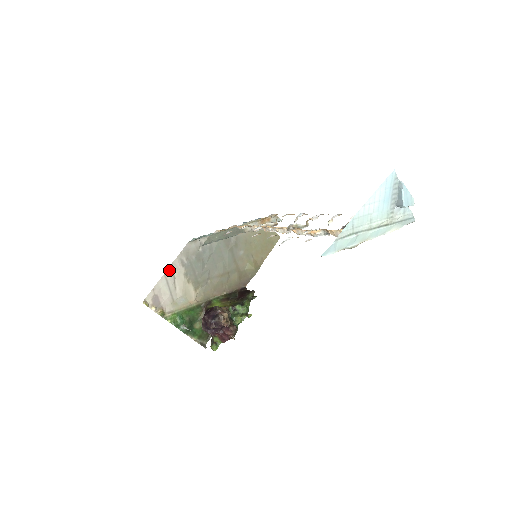
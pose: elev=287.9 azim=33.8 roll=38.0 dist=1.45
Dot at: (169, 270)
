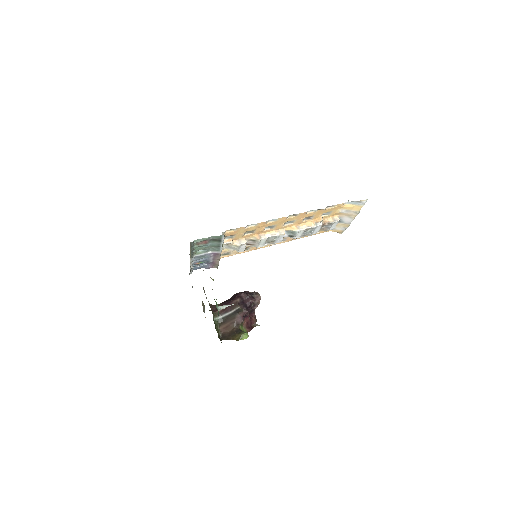
Dot at: occluded
